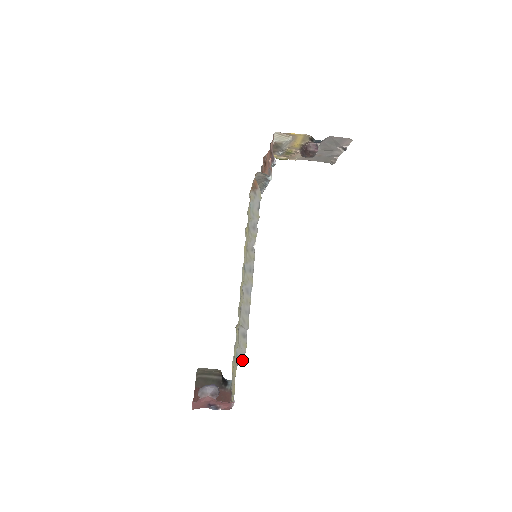
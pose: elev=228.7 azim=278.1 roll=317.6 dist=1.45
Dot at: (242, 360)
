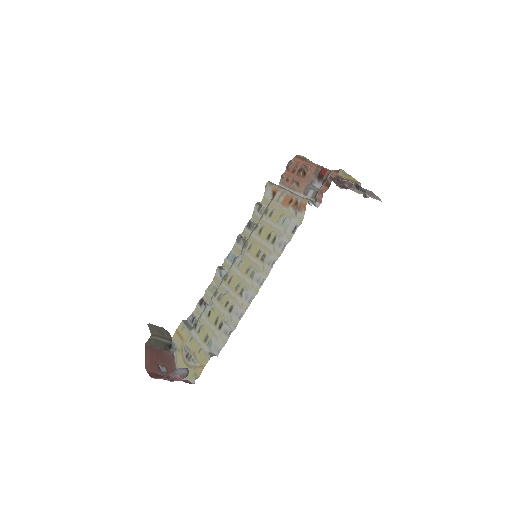
Dot at: (214, 351)
